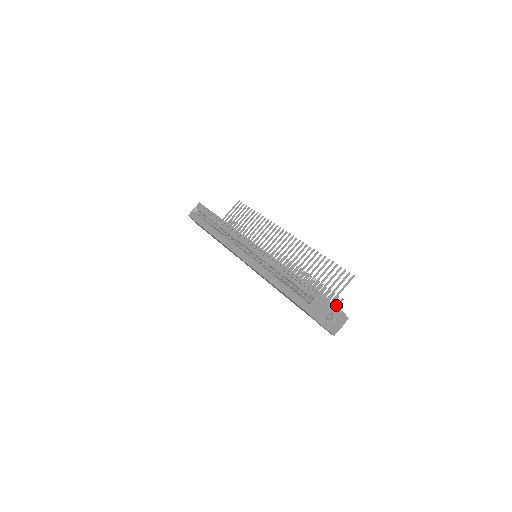
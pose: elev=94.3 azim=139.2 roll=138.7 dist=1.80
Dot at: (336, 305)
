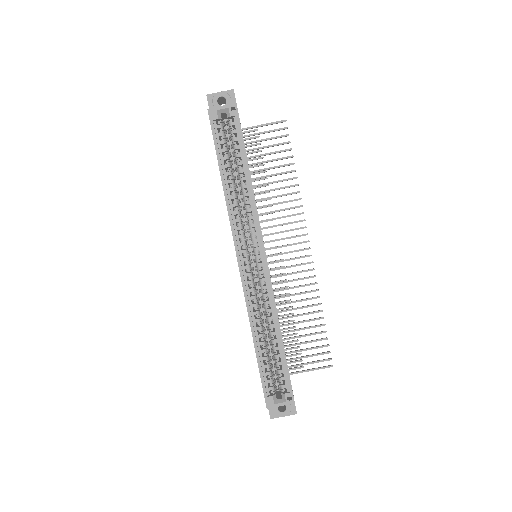
Dot at: (293, 368)
